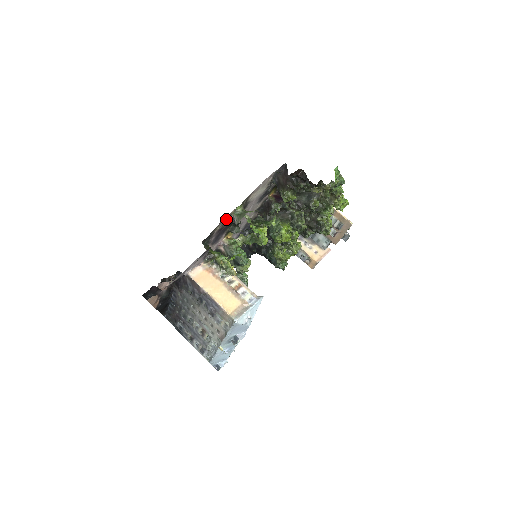
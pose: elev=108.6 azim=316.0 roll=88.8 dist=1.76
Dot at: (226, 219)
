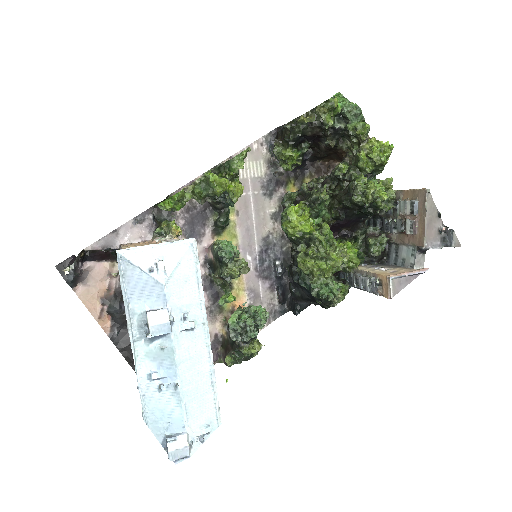
Dot at: occluded
